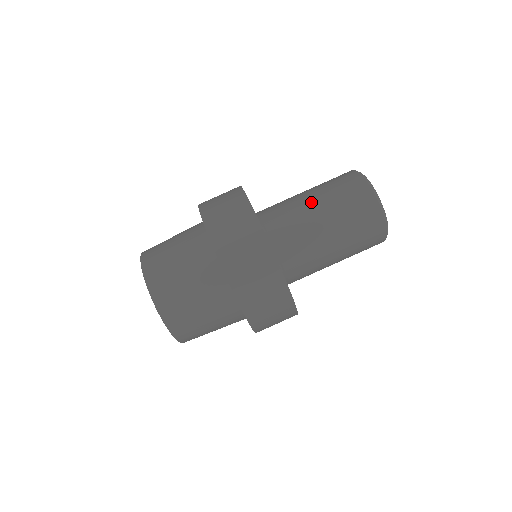
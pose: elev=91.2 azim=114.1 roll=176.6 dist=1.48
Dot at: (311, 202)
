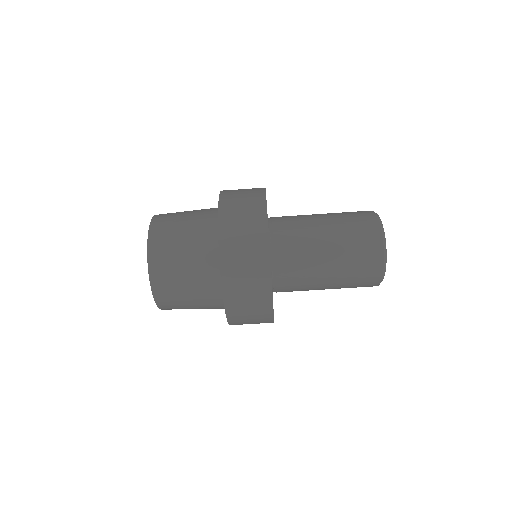
Dot at: (322, 222)
